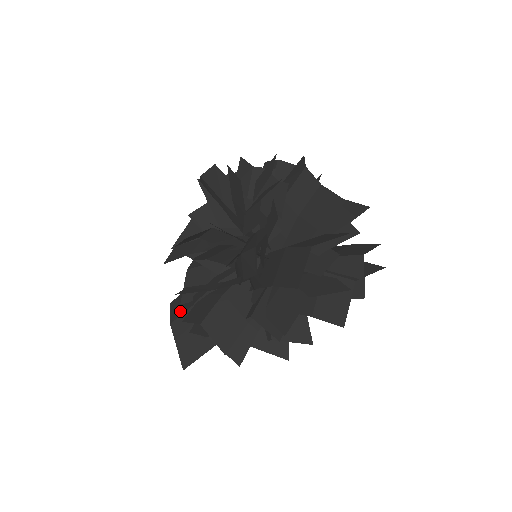
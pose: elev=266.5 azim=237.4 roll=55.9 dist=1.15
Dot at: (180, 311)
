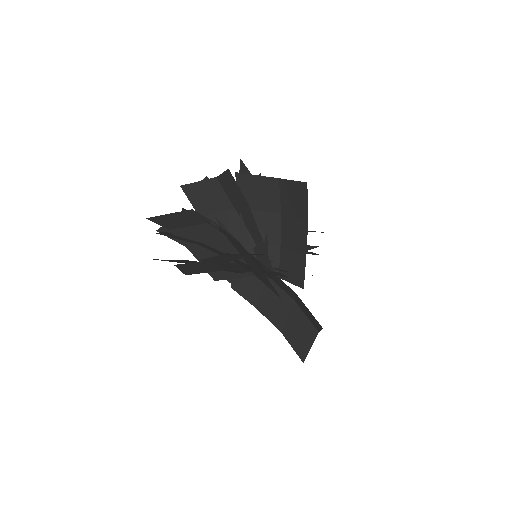
Dot at: occluded
